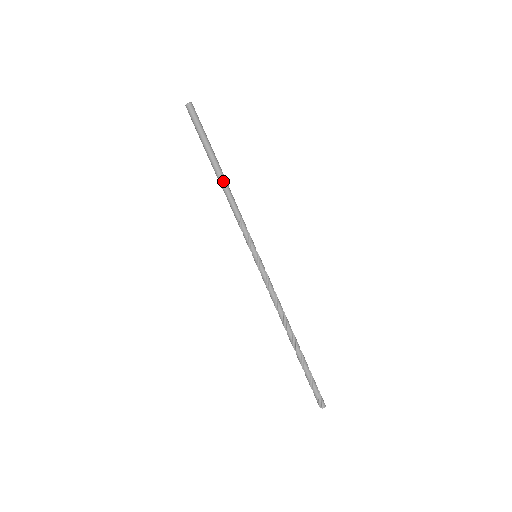
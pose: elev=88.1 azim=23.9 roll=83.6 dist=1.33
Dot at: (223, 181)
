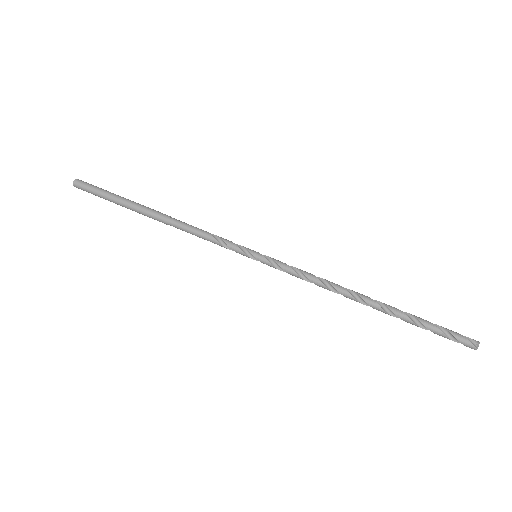
Dot at: (164, 214)
